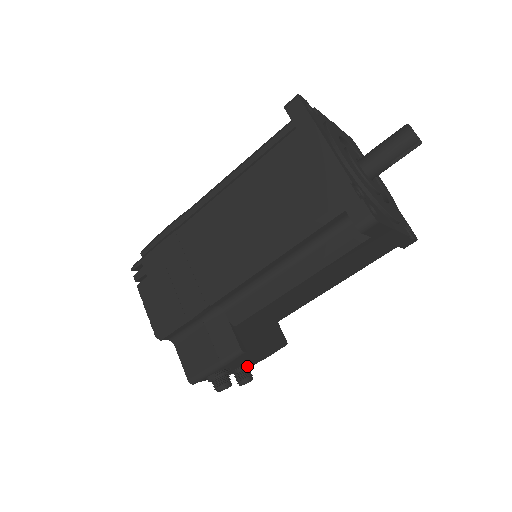
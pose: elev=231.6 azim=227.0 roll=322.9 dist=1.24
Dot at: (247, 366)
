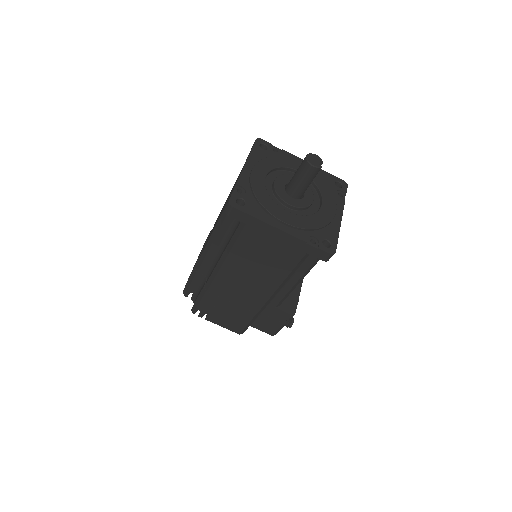
Dot at: occluded
